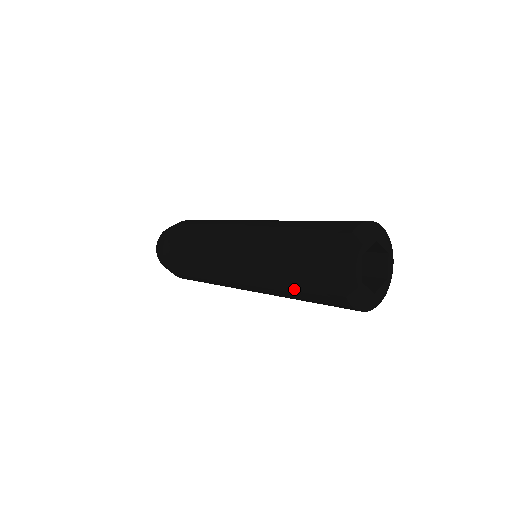
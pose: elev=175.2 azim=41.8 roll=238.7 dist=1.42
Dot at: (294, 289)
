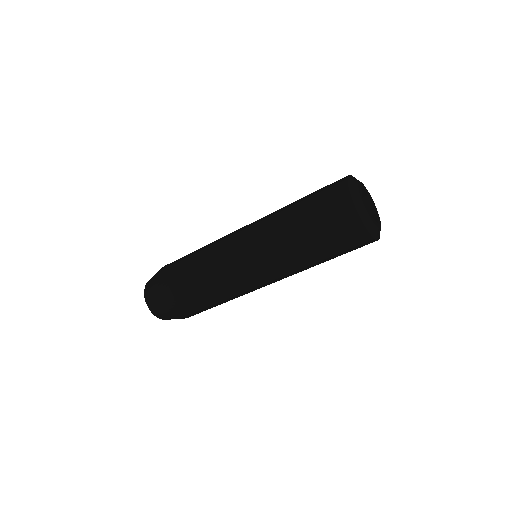
Dot at: (318, 251)
